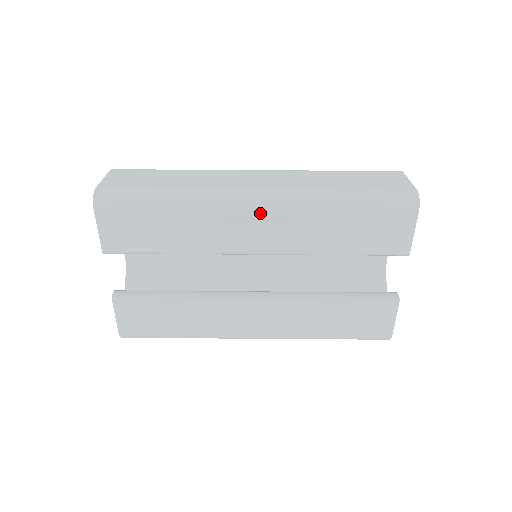
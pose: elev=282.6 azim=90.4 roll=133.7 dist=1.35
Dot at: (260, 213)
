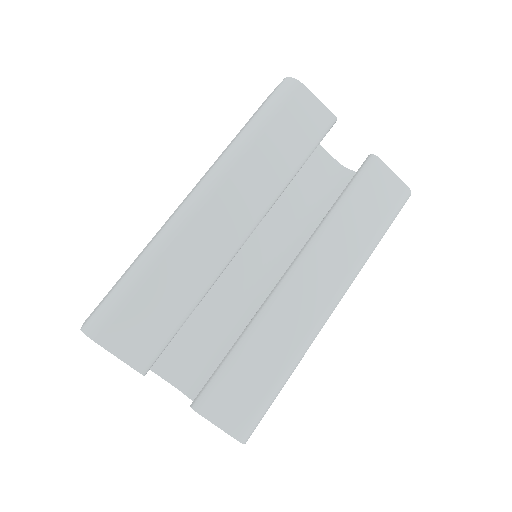
Dot at: (212, 200)
